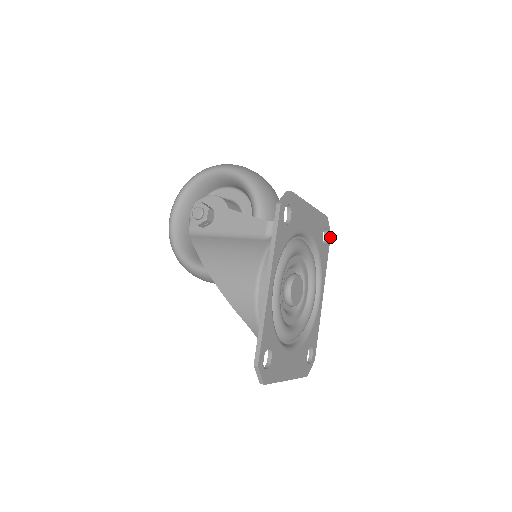
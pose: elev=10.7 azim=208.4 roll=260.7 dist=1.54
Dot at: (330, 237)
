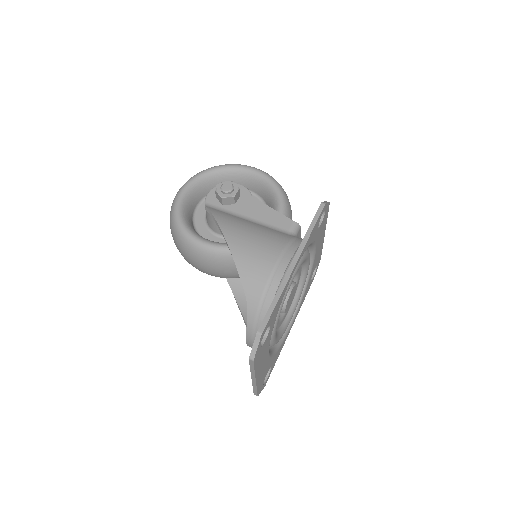
Dot at: occluded
